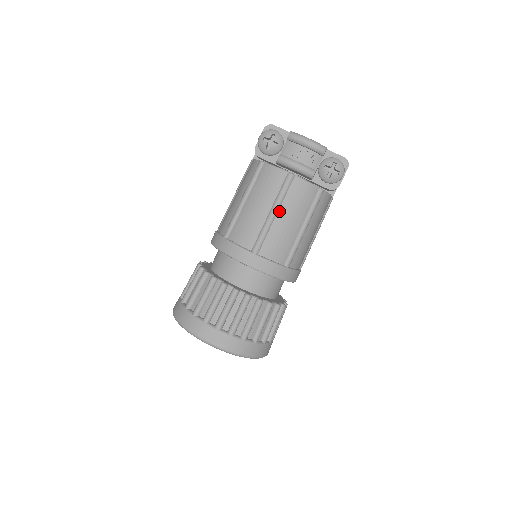
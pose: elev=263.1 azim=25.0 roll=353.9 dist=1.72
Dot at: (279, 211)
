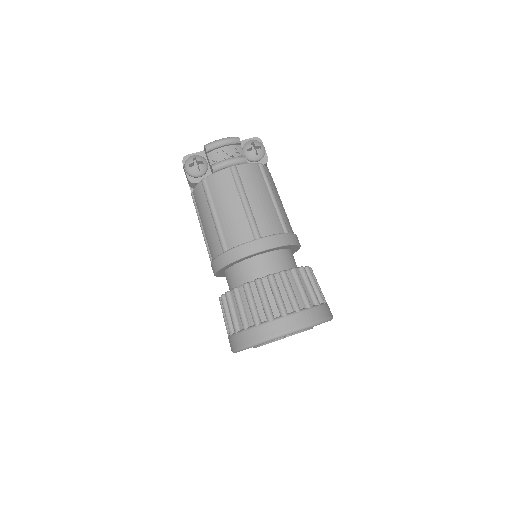
Dot at: (247, 197)
